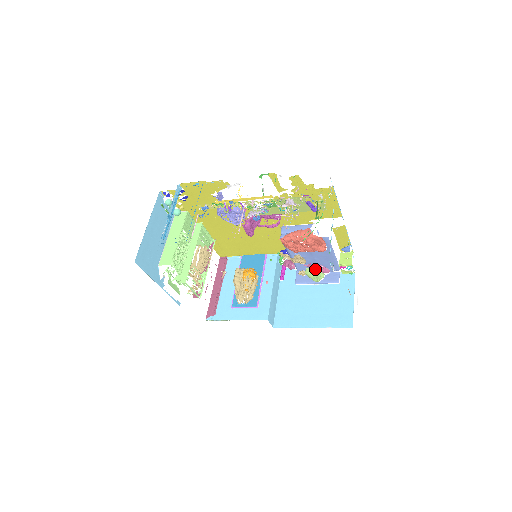
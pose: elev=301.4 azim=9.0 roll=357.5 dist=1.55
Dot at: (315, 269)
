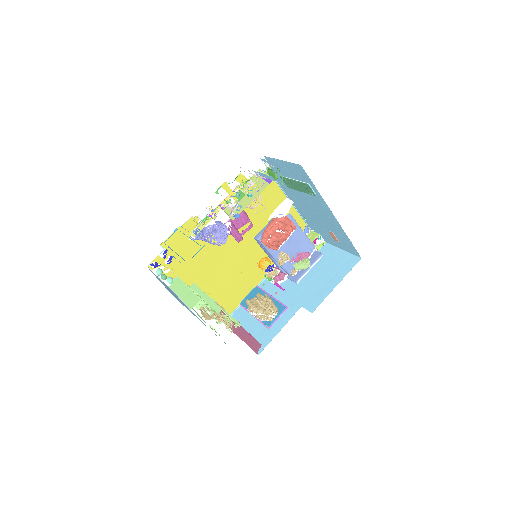
Dot at: (299, 259)
